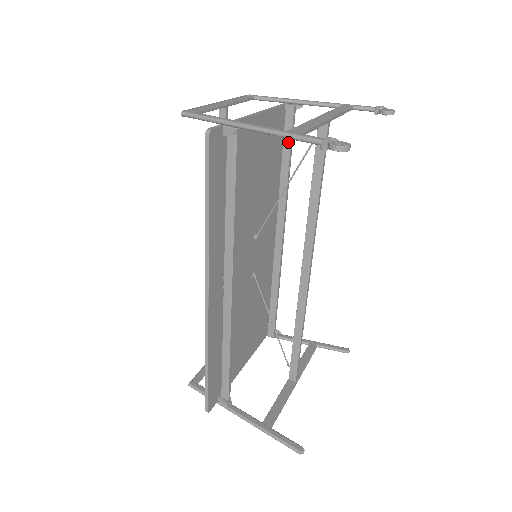
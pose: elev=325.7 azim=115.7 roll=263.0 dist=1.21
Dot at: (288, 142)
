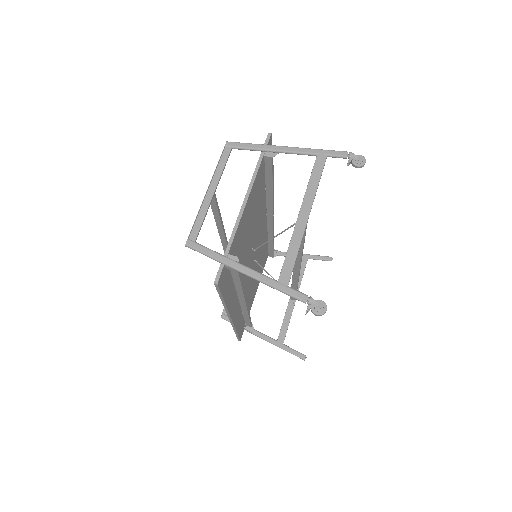
Dot at: (270, 175)
